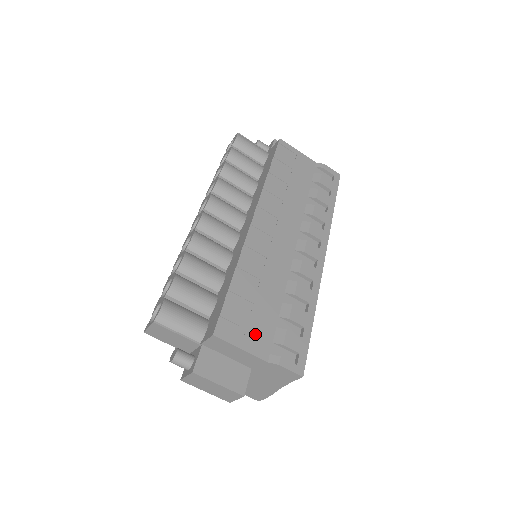
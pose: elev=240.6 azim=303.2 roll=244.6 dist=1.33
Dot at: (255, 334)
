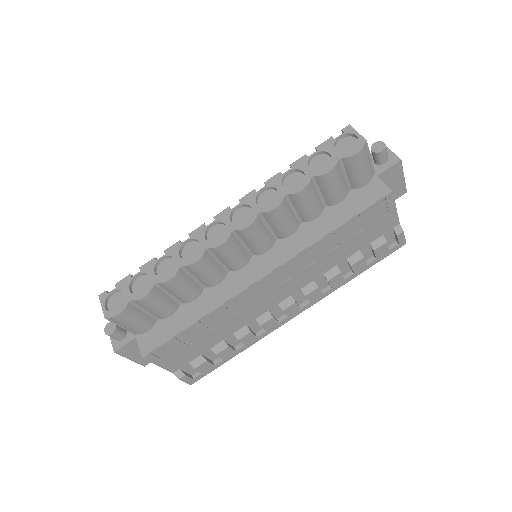
Dot at: (179, 358)
